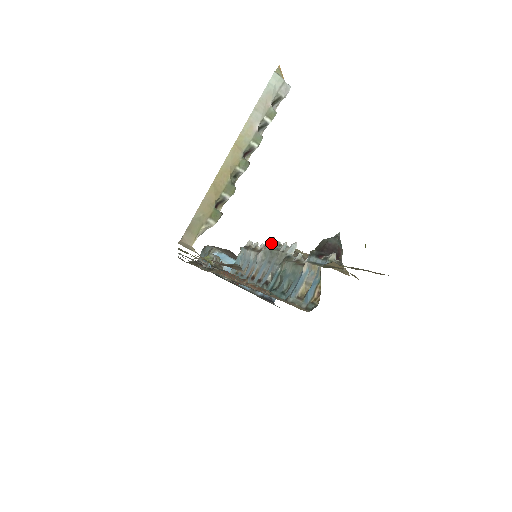
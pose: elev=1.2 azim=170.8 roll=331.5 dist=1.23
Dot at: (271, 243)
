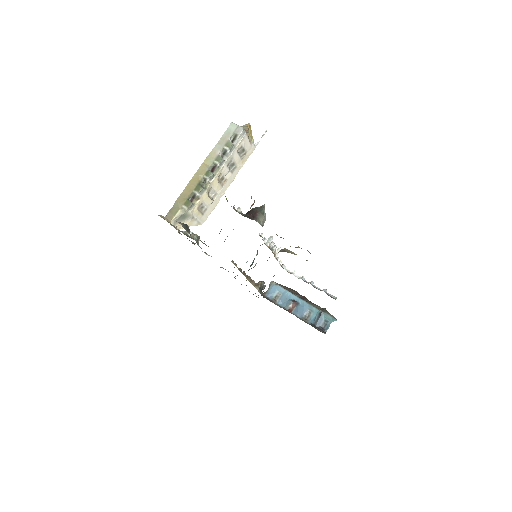
Dot at: (276, 251)
